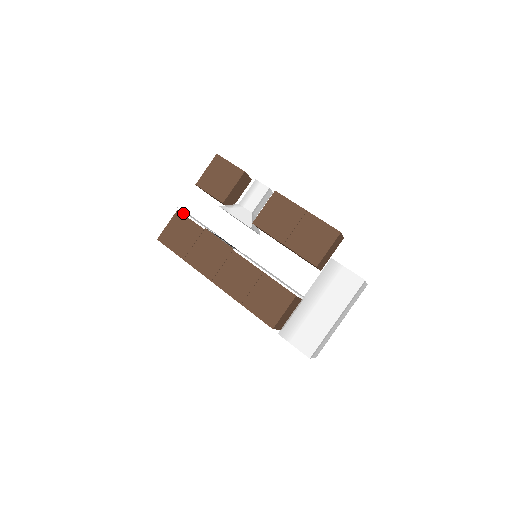
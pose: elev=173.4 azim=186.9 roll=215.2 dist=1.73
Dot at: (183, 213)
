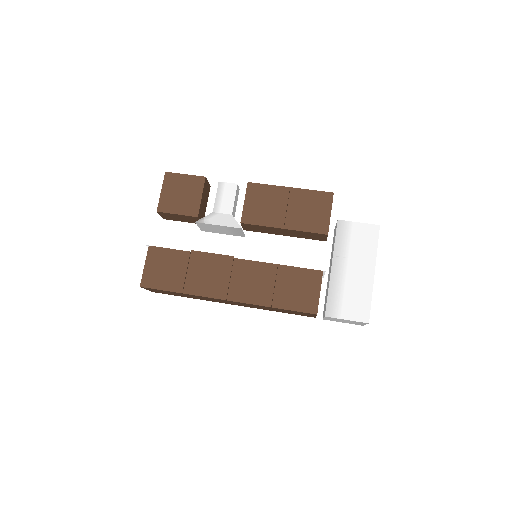
Dot at: (157, 246)
